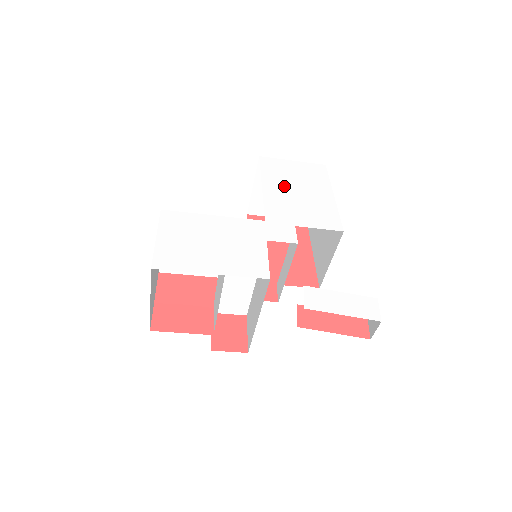
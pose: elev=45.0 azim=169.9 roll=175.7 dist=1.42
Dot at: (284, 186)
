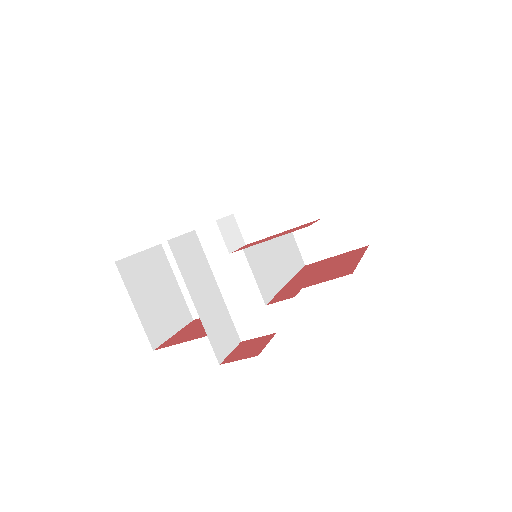
Dot at: occluded
